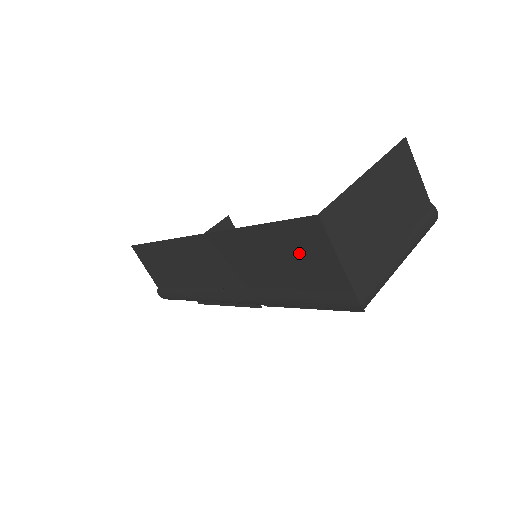
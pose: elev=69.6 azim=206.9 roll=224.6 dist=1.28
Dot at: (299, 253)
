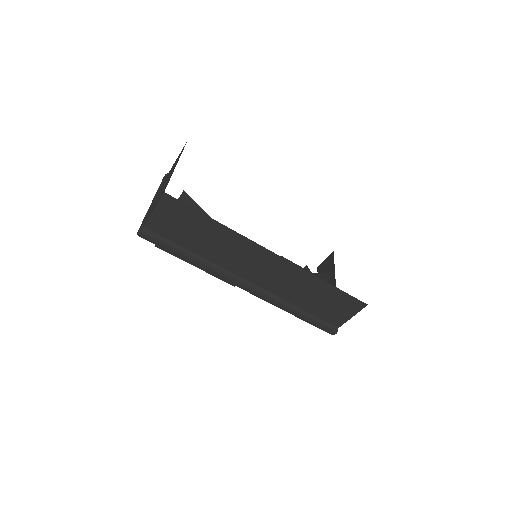
Dot at: (335, 305)
